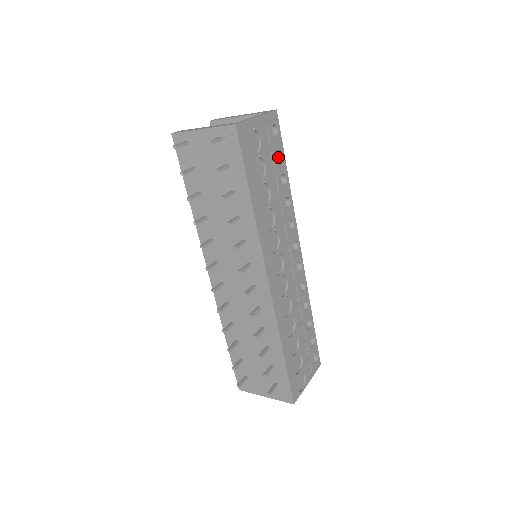
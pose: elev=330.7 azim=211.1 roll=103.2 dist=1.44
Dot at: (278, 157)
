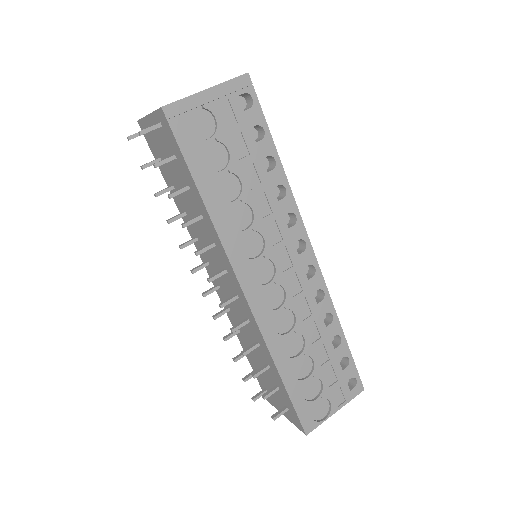
Dot at: (261, 134)
